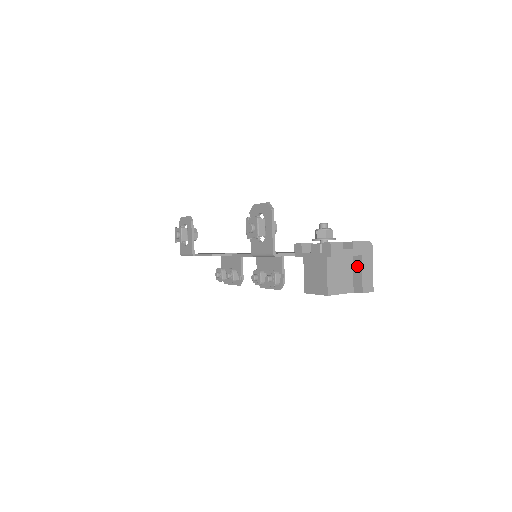
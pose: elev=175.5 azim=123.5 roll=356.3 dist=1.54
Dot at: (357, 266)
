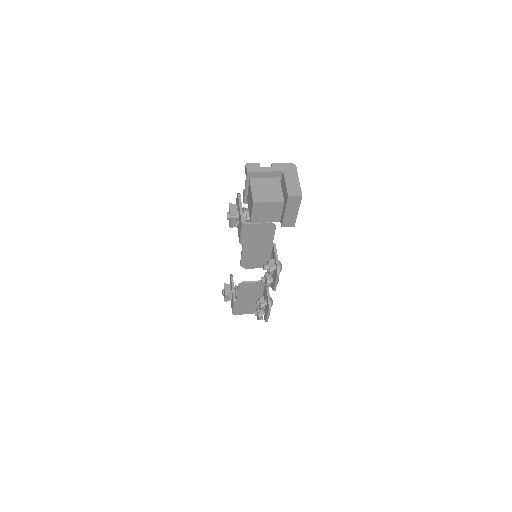
Dot at: (283, 182)
